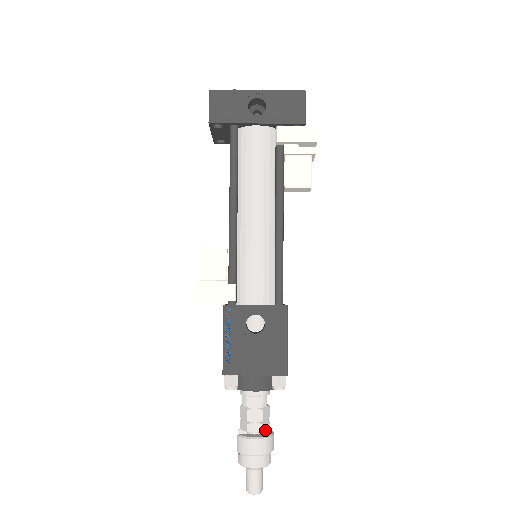
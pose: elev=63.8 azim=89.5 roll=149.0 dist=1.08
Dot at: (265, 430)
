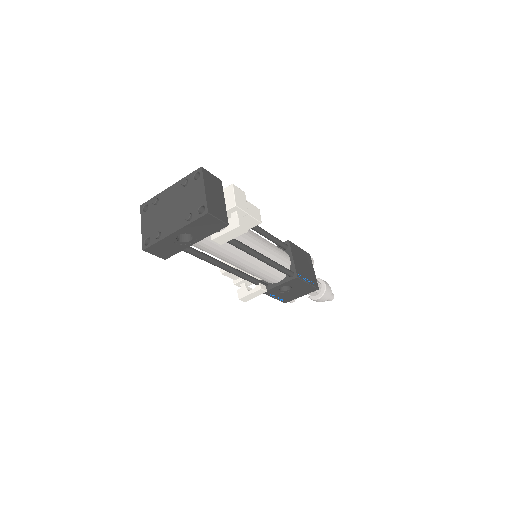
Dot at: (321, 290)
